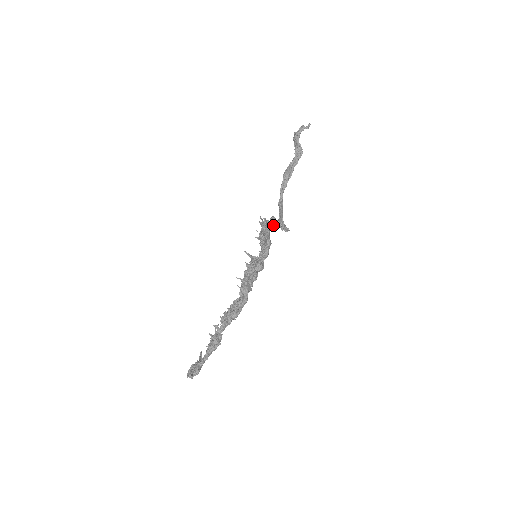
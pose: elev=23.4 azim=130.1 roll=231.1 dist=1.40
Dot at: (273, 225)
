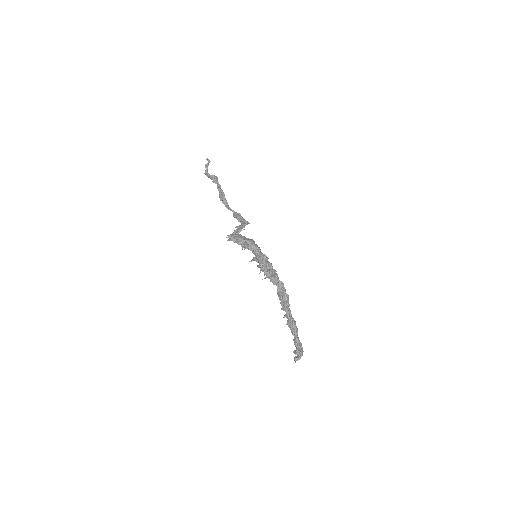
Dot at: (238, 232)
